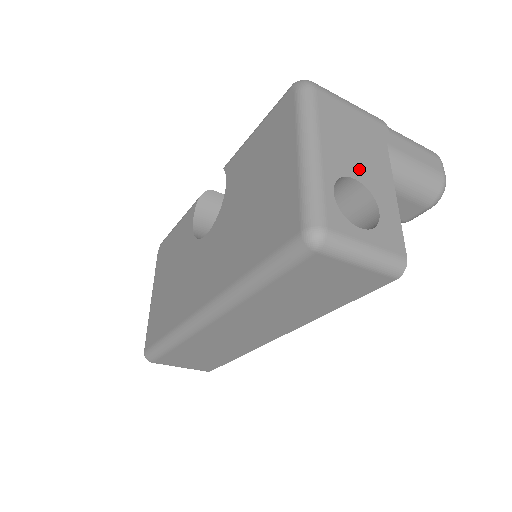
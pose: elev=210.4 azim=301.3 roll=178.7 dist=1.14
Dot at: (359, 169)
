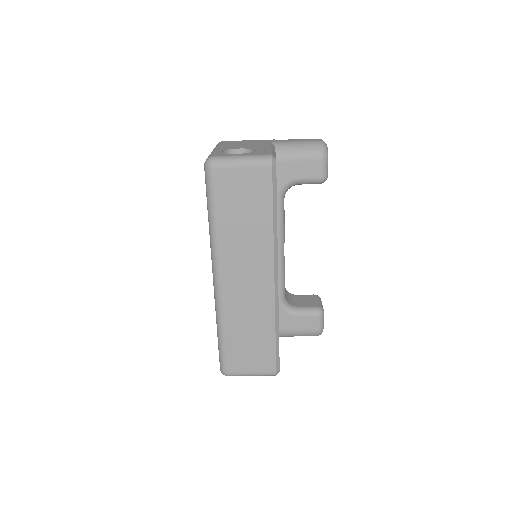
Dot at: (244, 147)
